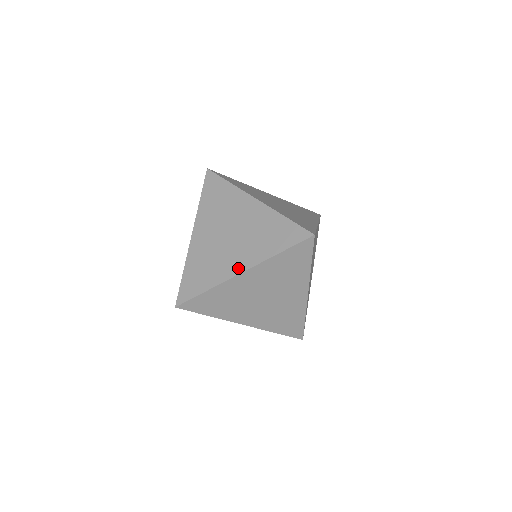
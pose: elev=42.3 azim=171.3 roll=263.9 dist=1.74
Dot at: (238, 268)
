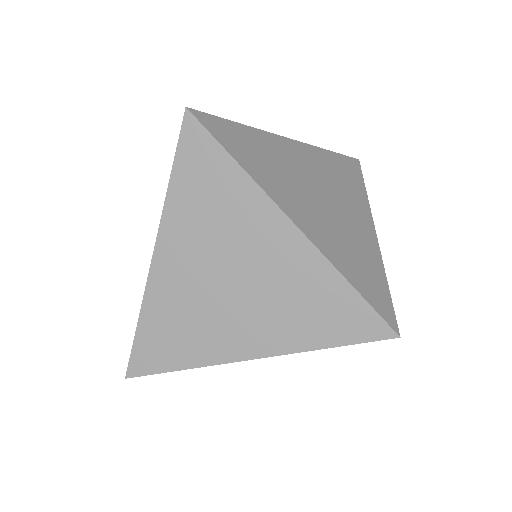
Dot at: occluded
